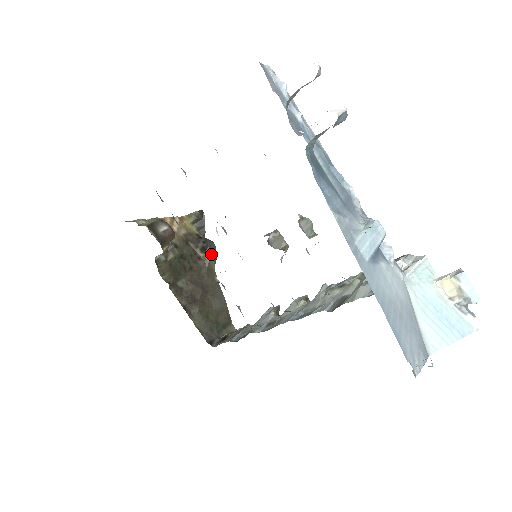
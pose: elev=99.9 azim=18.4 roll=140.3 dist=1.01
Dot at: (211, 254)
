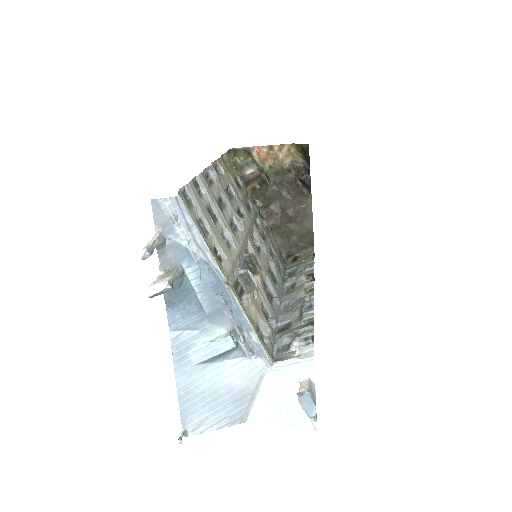
Dot at: (306, 187)
